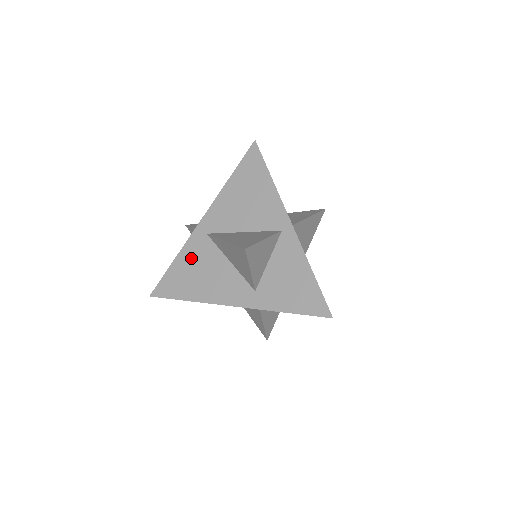
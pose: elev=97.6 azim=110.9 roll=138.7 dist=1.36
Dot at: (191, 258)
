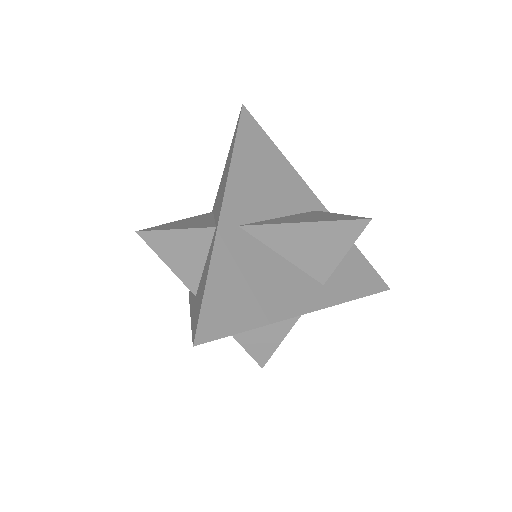
Dot at: (233, 264)
